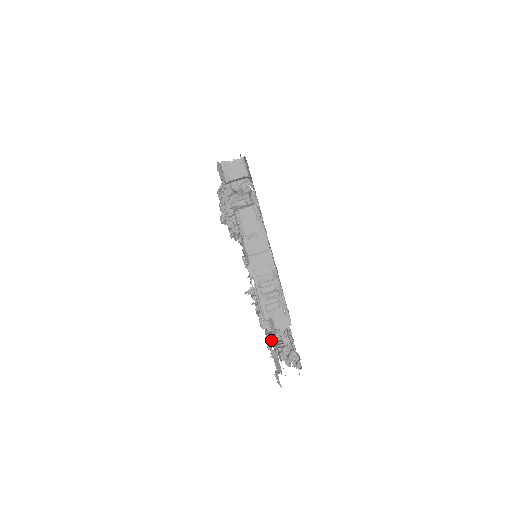
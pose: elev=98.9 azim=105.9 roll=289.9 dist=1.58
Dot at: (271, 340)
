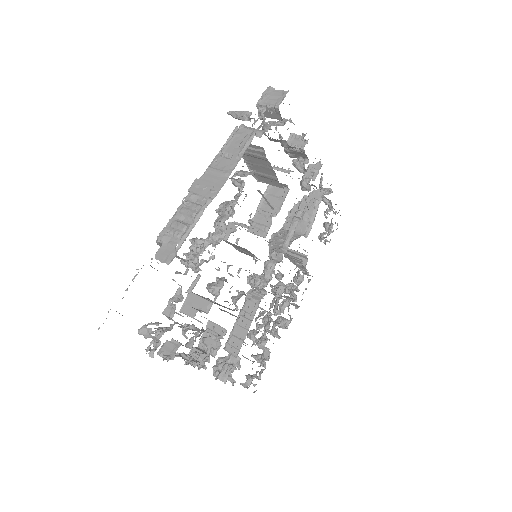
Dot at: occluded
